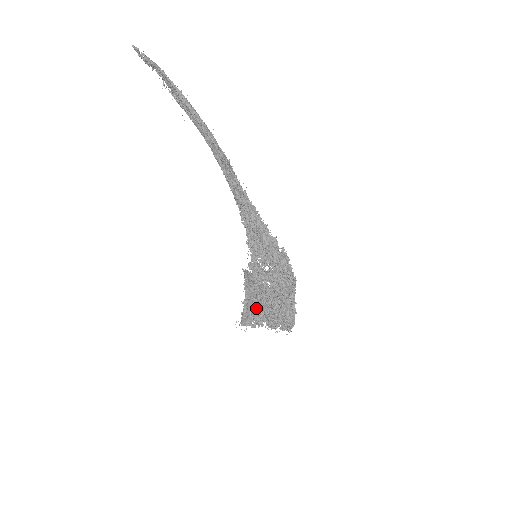
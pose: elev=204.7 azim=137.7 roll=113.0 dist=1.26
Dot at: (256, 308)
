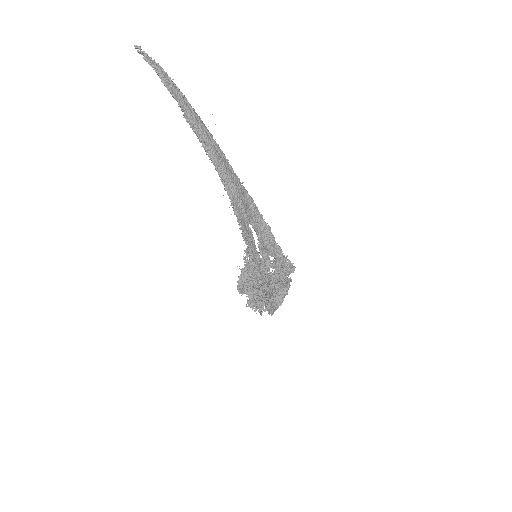
Dot at: occluded
